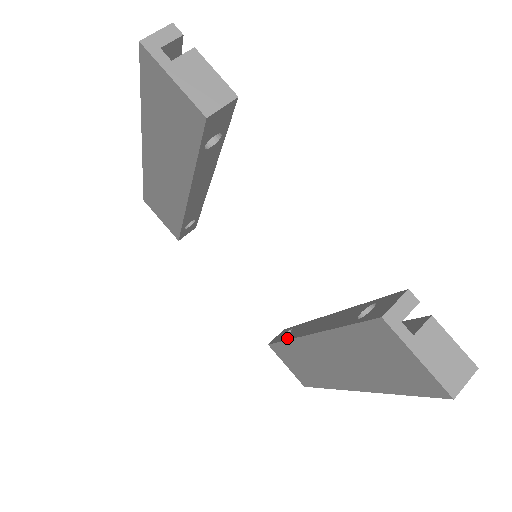
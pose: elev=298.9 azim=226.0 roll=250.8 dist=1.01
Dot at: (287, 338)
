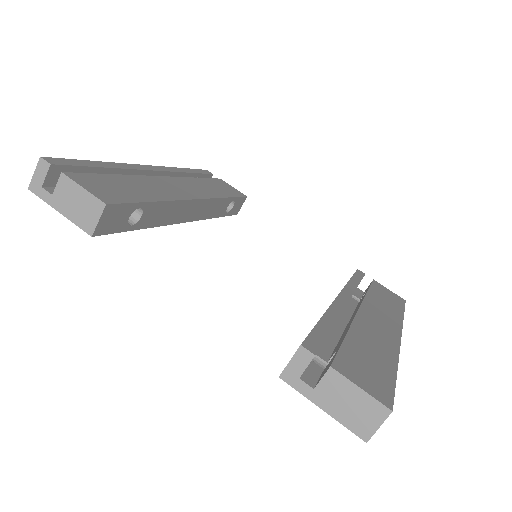
Dot at: occluded
